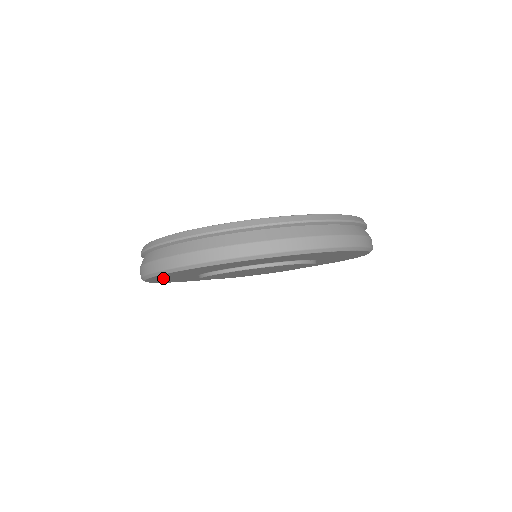
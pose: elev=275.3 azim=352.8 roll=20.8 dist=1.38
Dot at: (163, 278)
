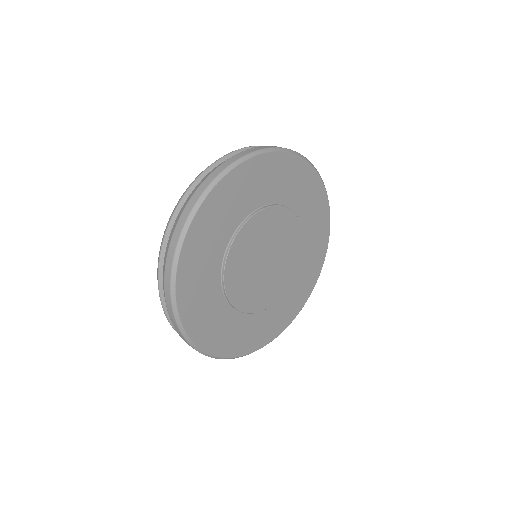
Dot at: (200, 239)
